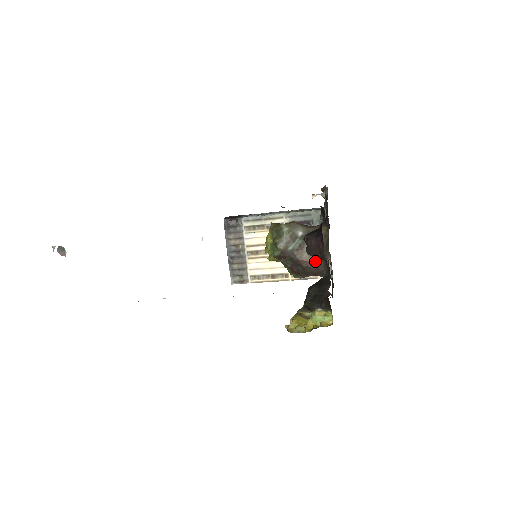
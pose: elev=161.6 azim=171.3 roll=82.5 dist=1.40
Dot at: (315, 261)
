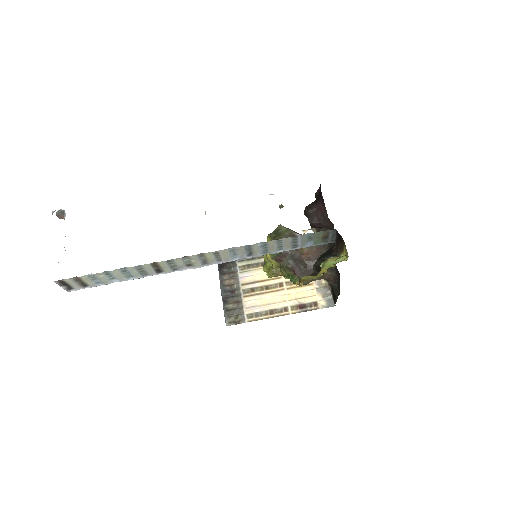
Dot at: (316, 255)
